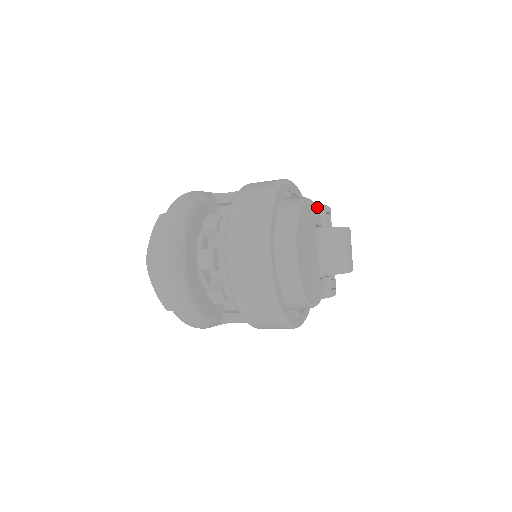
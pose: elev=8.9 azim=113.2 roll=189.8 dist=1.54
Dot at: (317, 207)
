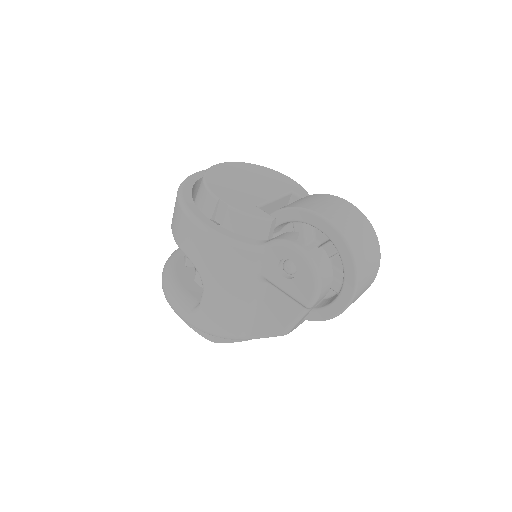
Dot at: occluded
